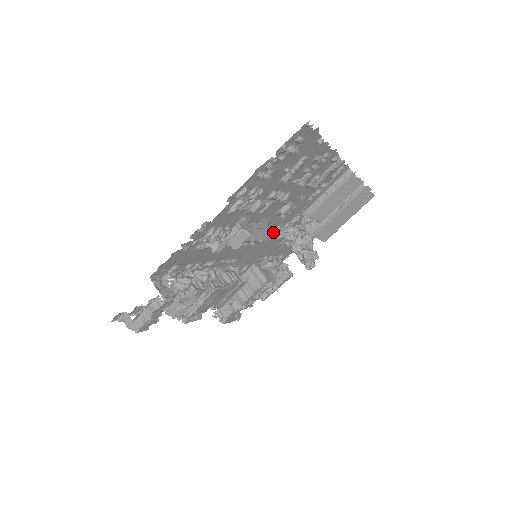
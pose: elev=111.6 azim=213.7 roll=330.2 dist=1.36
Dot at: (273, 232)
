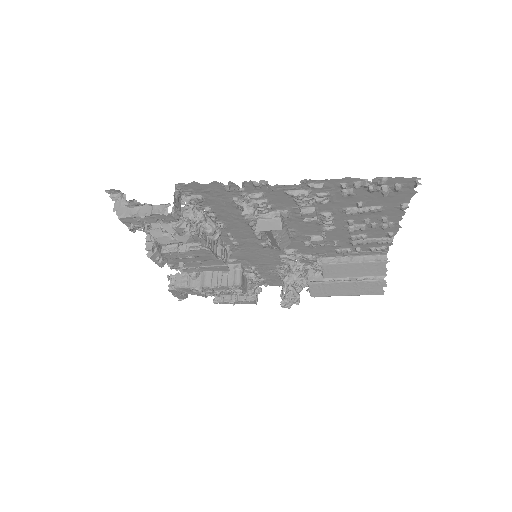
Dot at: (286, 250)
